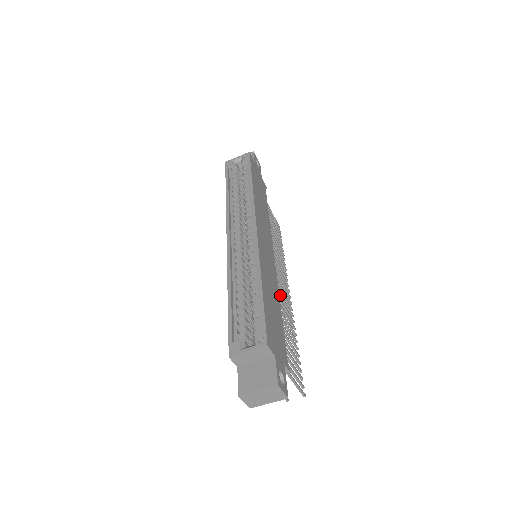
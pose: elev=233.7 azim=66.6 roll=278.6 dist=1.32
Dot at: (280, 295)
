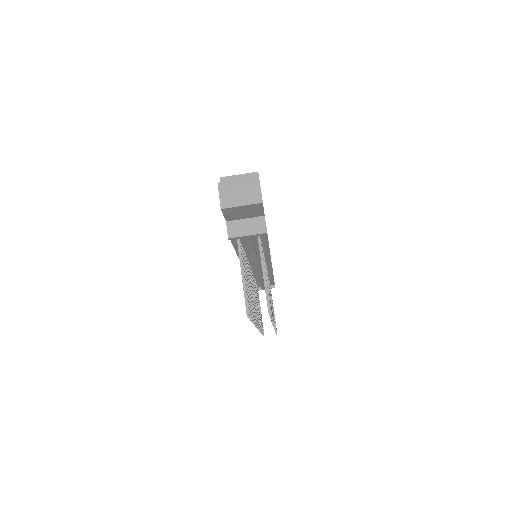
Dot at: occluded
